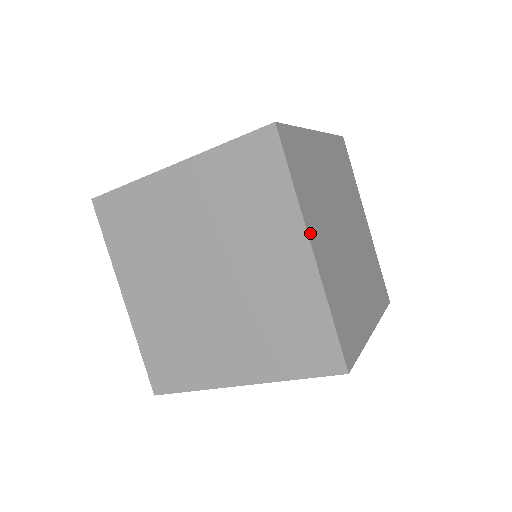
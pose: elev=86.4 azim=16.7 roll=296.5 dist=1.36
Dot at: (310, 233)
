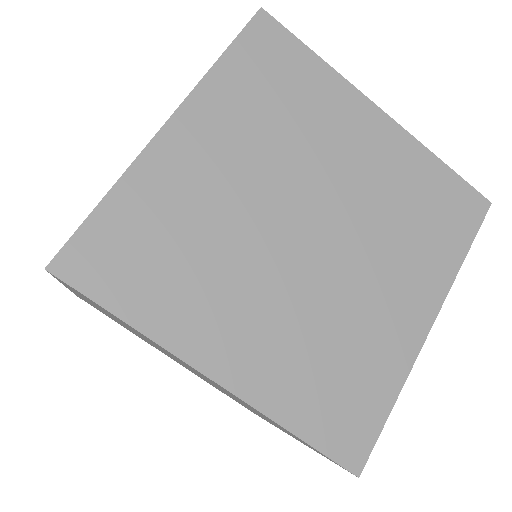
Dot at: (363, 102)
